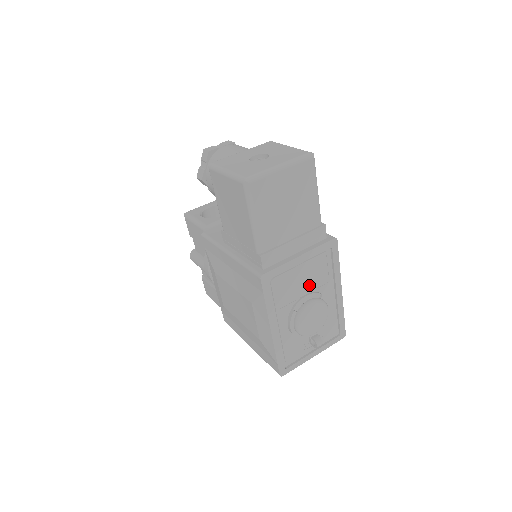
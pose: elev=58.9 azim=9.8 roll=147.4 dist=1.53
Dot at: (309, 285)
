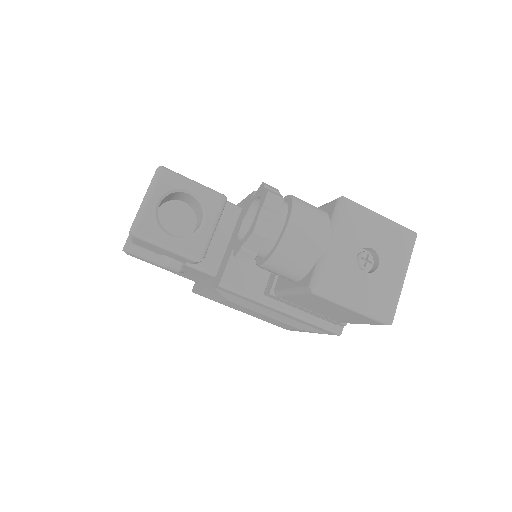
Dot at: occluded
